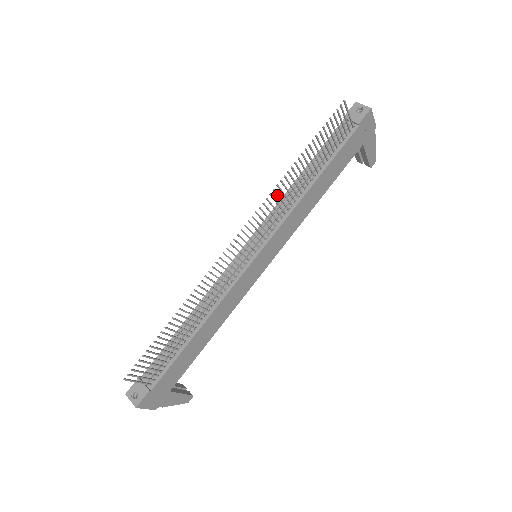
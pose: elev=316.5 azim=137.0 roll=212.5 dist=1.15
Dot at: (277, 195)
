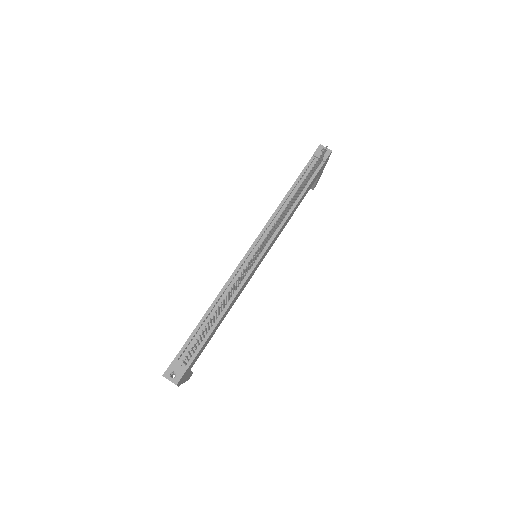
Dot at: occluded
